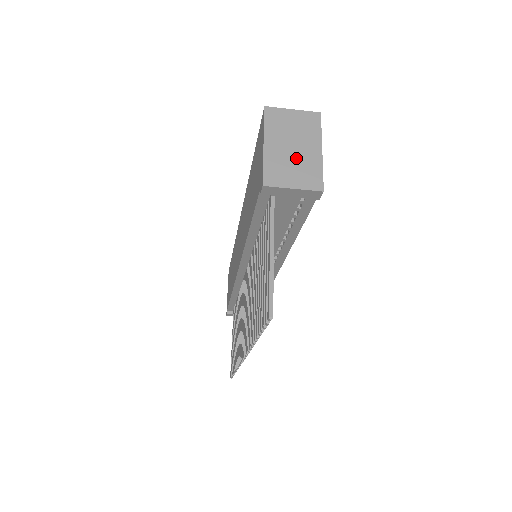
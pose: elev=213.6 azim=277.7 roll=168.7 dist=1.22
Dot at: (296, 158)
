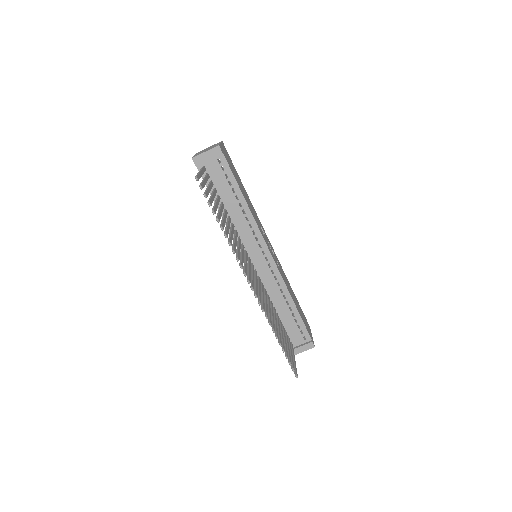
Dot at: occluded
